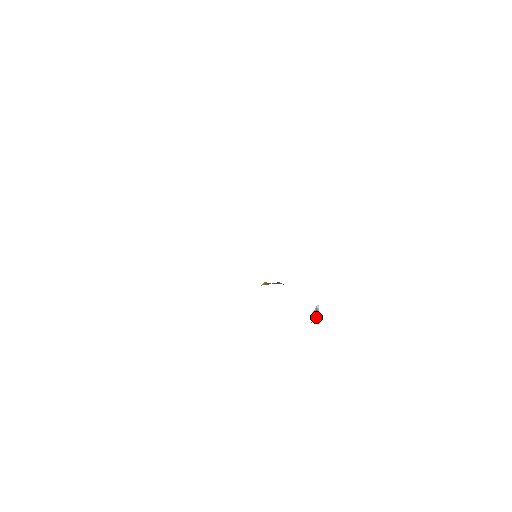
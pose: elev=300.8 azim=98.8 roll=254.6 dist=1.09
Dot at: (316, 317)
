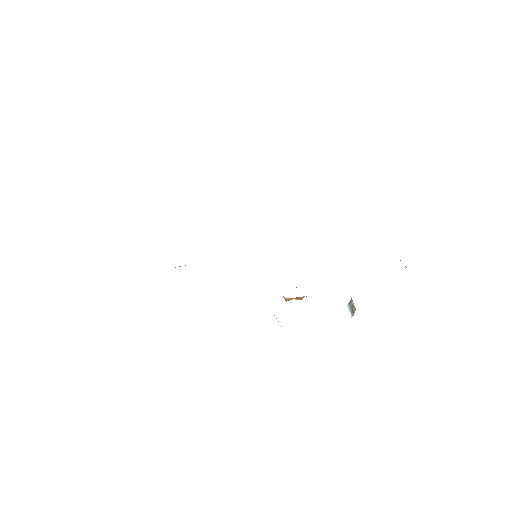
Dot at: occluded
